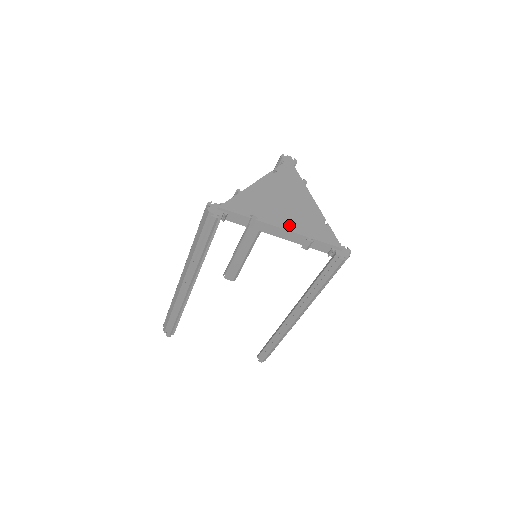
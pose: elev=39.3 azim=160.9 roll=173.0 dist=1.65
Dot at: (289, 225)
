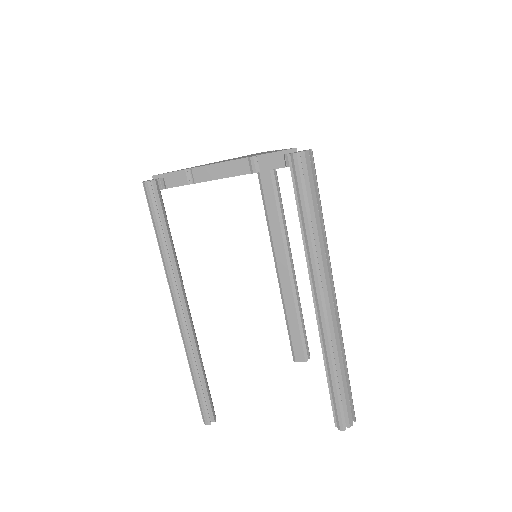
Dot at: occluded
